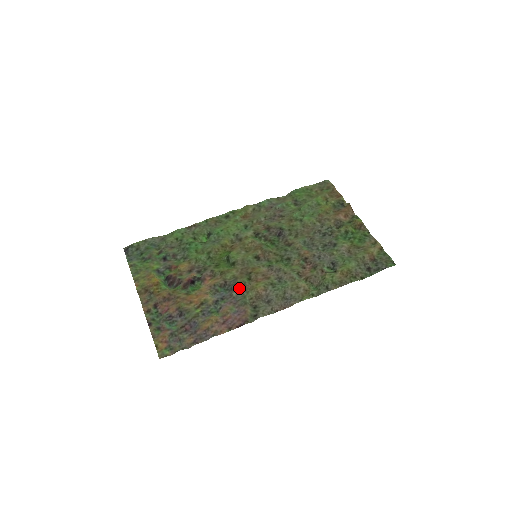
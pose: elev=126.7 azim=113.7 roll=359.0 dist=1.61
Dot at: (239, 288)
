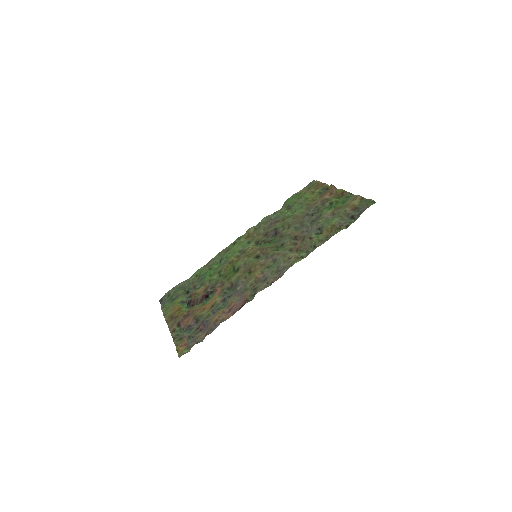
Dot at: (242, 283)
